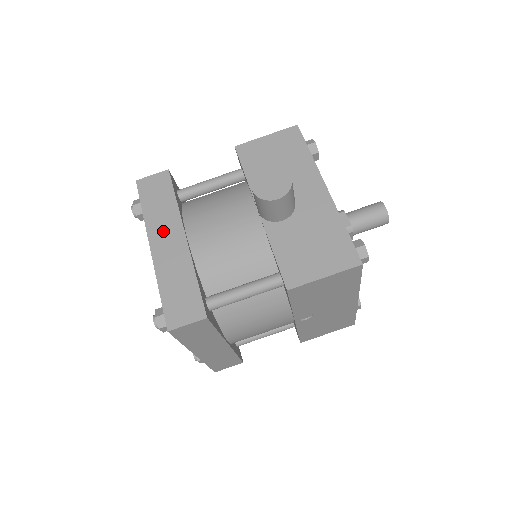
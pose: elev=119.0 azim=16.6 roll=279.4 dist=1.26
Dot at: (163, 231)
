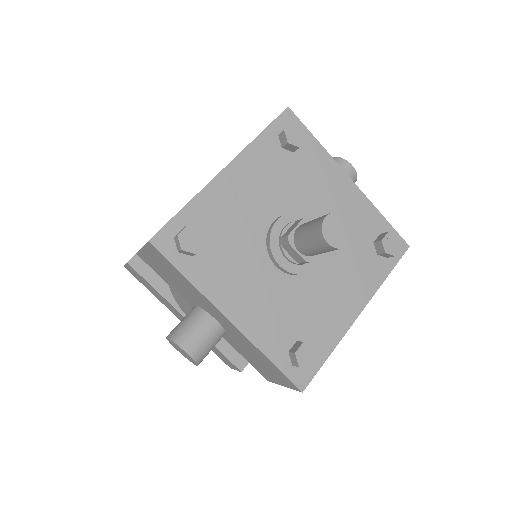
Dot at: (172, 310)
